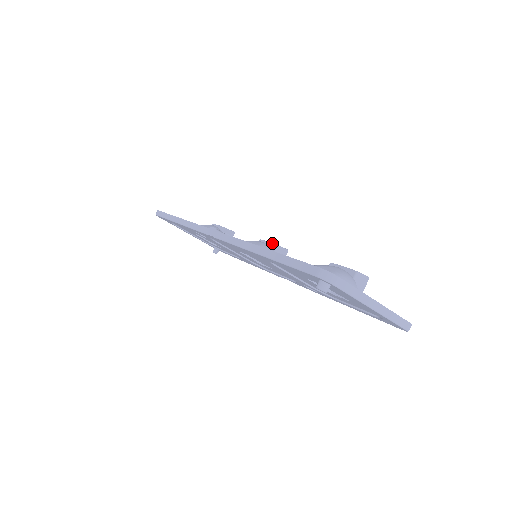
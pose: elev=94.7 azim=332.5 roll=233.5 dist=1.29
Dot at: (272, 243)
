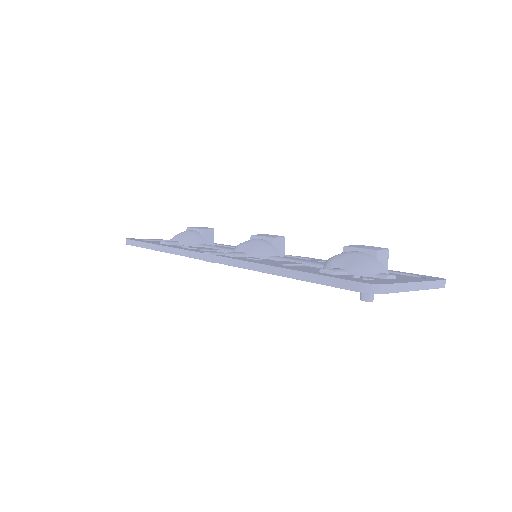
Dot at: (267, 237)
